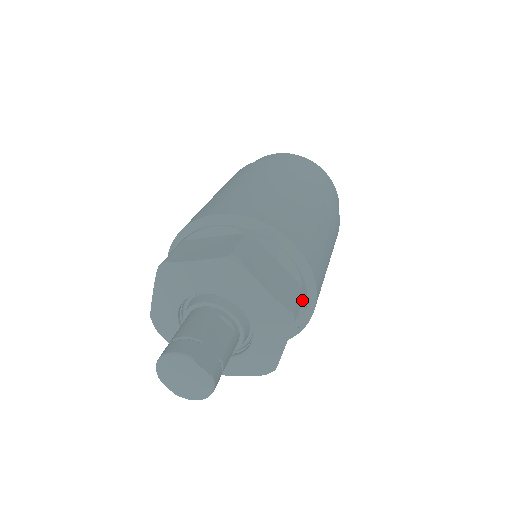
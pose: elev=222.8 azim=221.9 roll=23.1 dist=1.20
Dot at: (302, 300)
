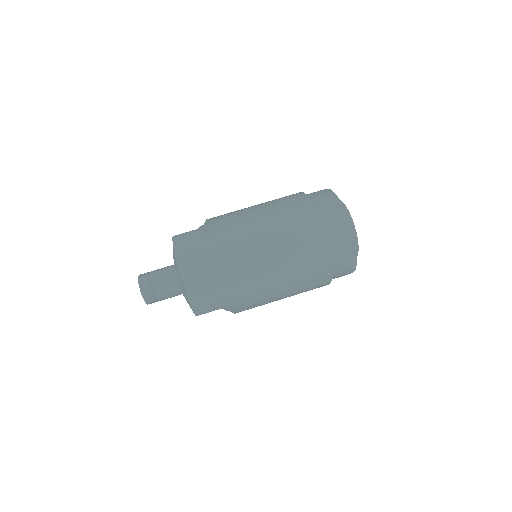
Dot at: (203, 271)
